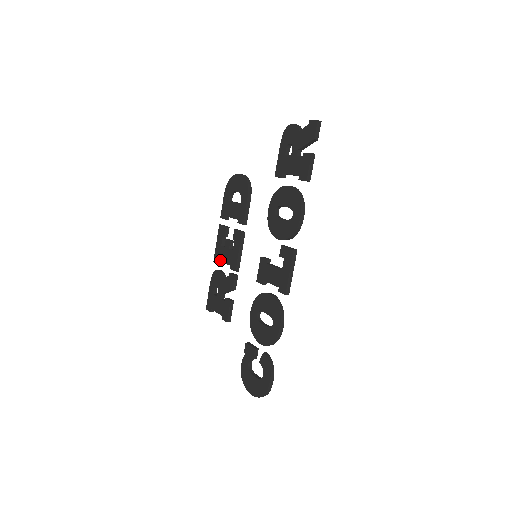
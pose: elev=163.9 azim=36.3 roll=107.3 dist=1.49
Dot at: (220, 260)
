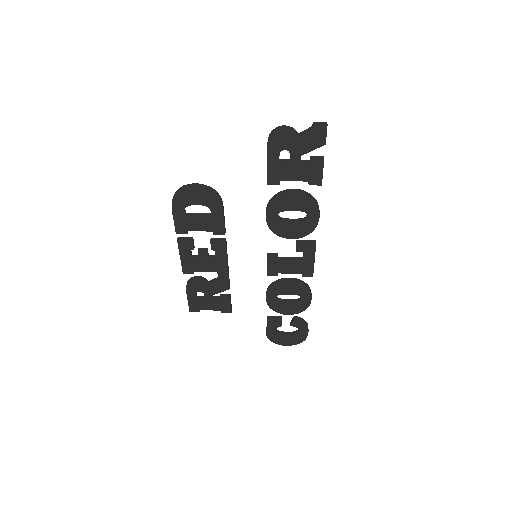
Dot at: (196, 271)
